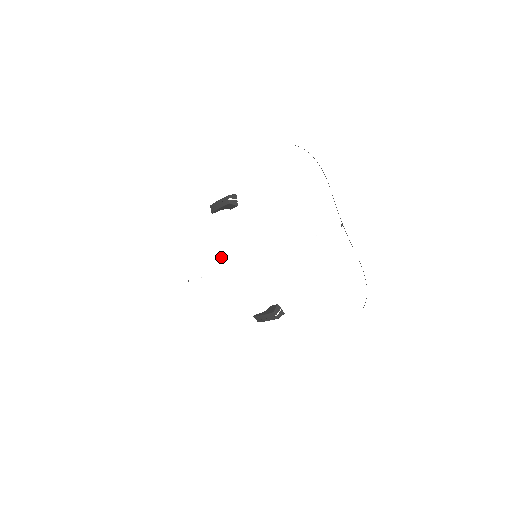
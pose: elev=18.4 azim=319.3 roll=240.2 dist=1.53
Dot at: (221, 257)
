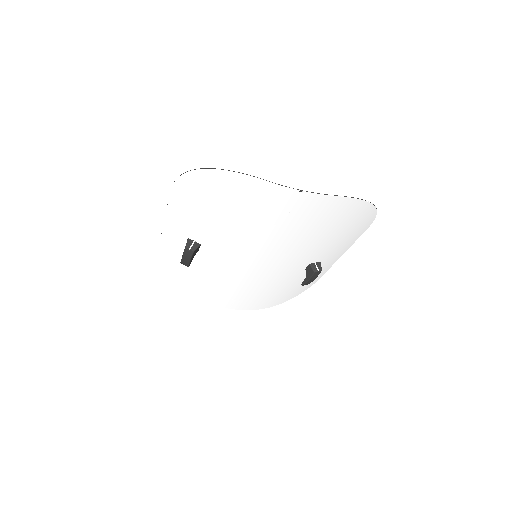
Dot at: (232, 280)
